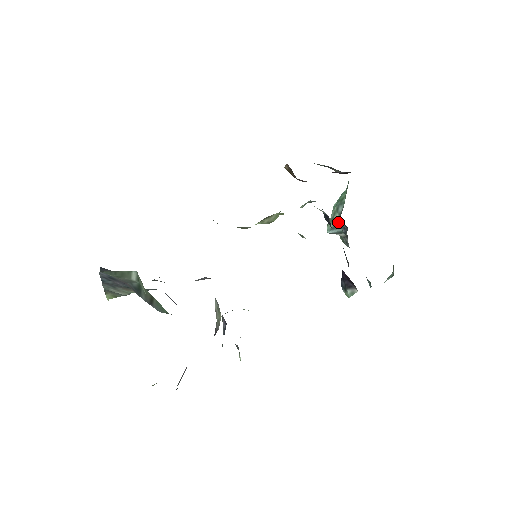
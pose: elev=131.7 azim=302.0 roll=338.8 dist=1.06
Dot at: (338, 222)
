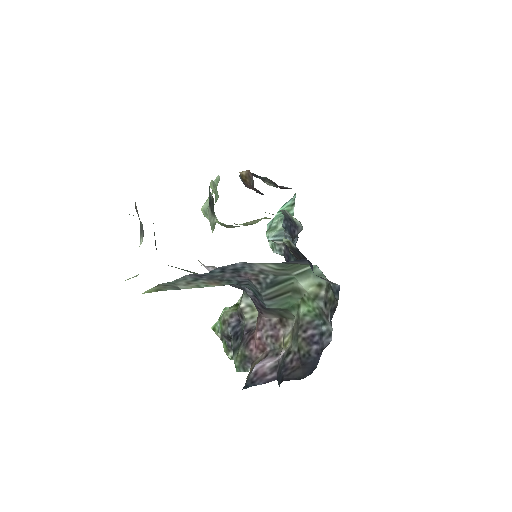
Dot at: (284, 231)
